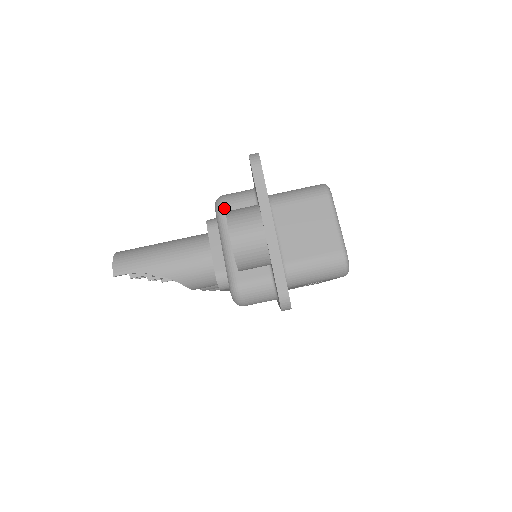
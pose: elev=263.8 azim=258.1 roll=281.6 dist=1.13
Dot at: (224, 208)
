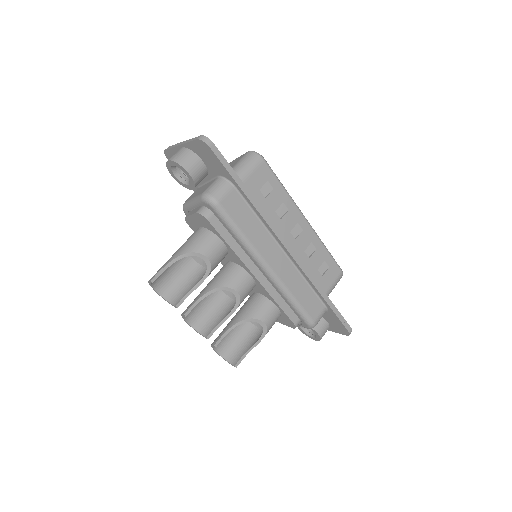
Dot at: (185, 202)
